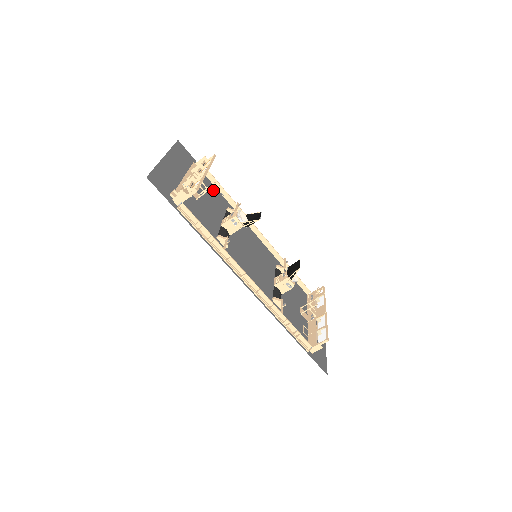
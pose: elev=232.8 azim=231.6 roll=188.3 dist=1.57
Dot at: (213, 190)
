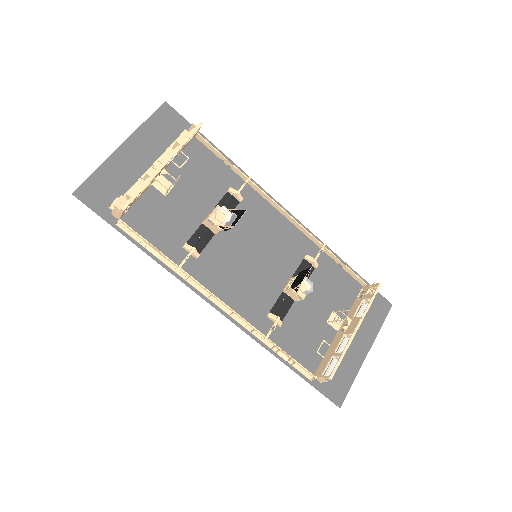
Dot at: (211, 165)
